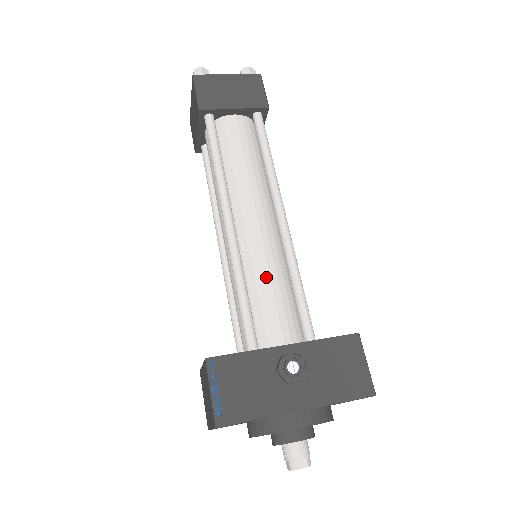
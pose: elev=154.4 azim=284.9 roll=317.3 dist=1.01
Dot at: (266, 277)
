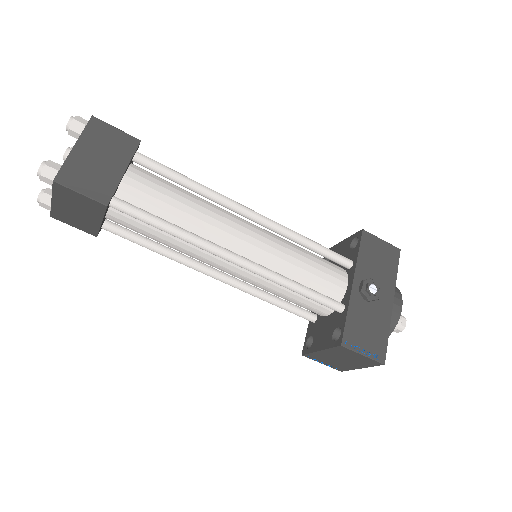
Dot at: (295, 262)
